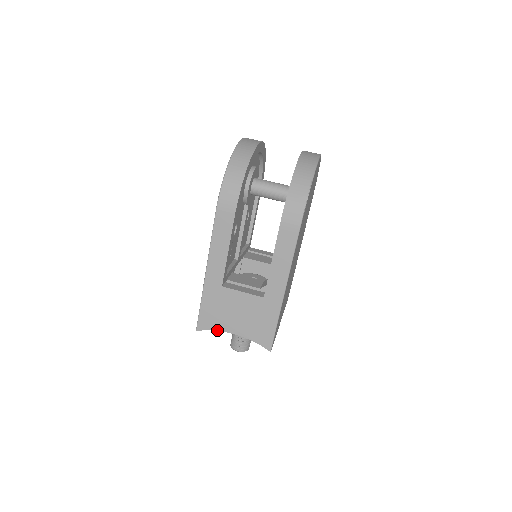
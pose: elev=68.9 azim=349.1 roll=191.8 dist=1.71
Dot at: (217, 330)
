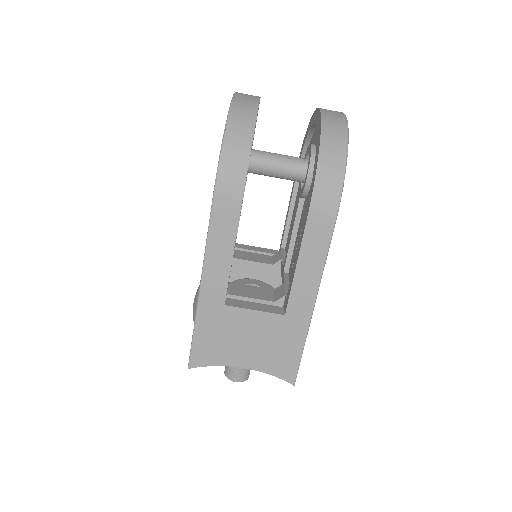
Dot at: (218, 365)
